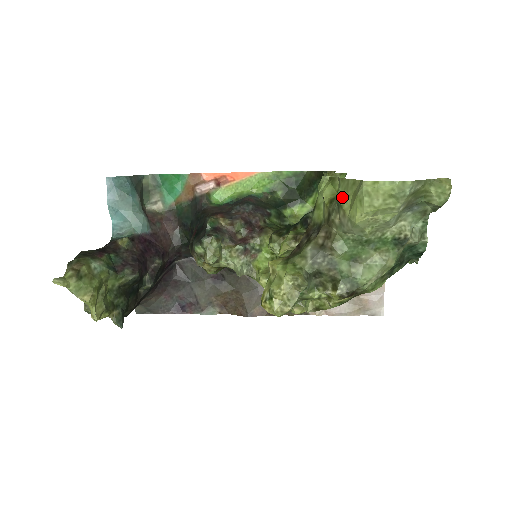
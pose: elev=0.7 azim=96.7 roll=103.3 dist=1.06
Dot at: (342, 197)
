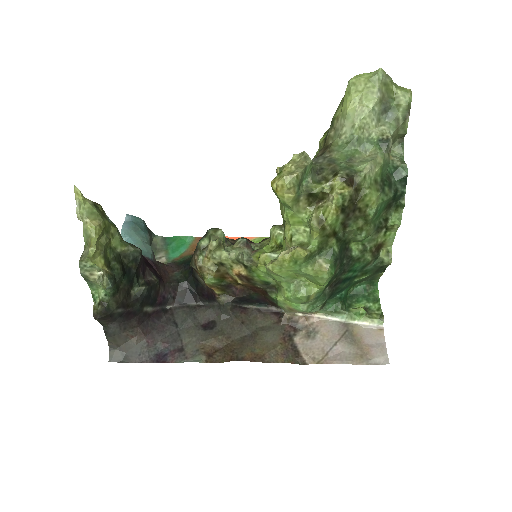
Dot at: (334, 116)
